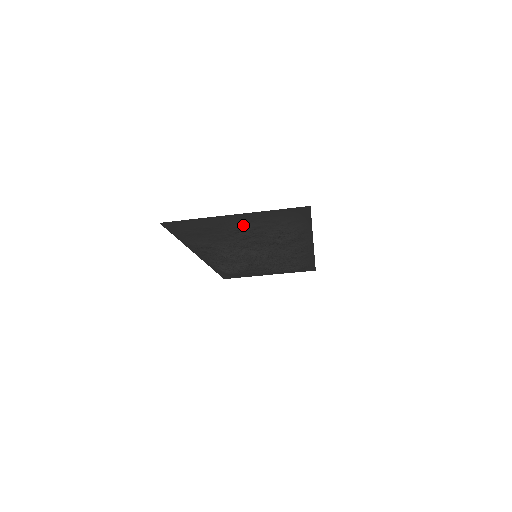
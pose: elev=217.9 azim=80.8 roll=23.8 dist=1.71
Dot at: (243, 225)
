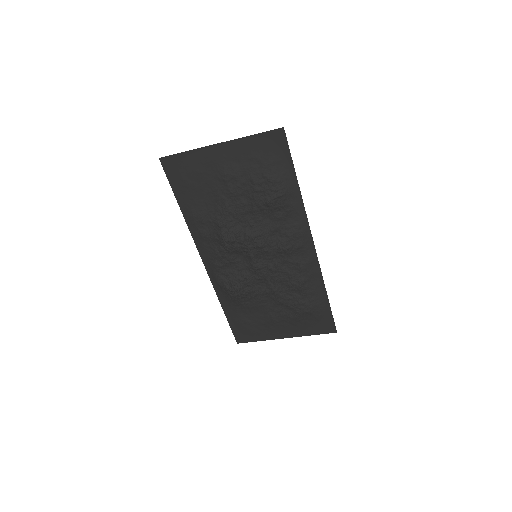
Dot at: (230, 167)
